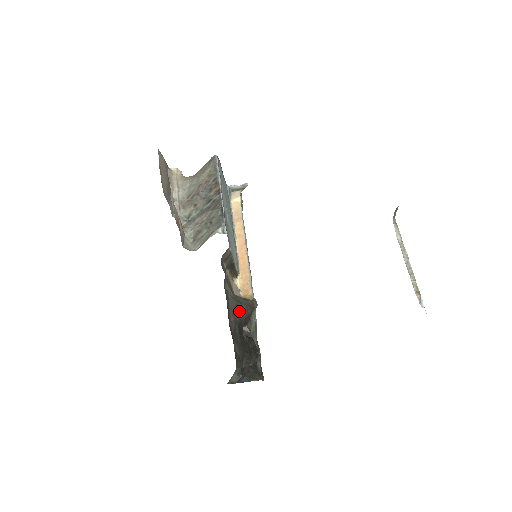
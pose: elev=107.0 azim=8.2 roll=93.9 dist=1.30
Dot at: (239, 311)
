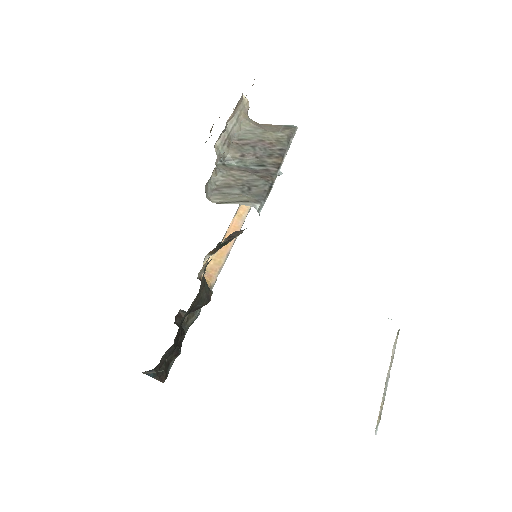
Dot at: (199, 297)
